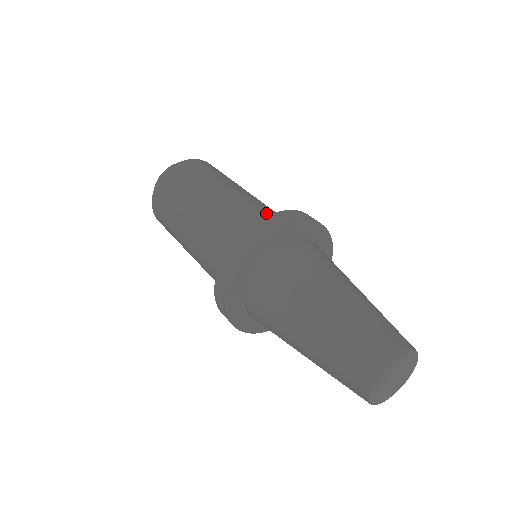
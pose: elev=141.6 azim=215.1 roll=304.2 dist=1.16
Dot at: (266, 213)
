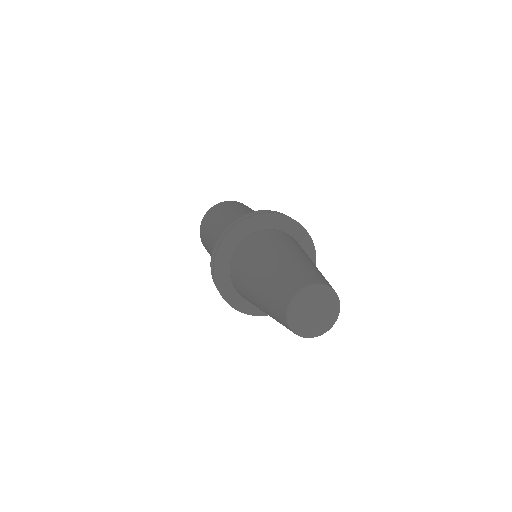
Dot at: occluded
